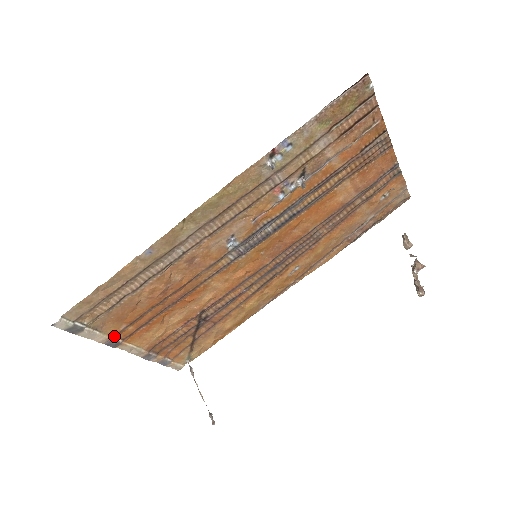
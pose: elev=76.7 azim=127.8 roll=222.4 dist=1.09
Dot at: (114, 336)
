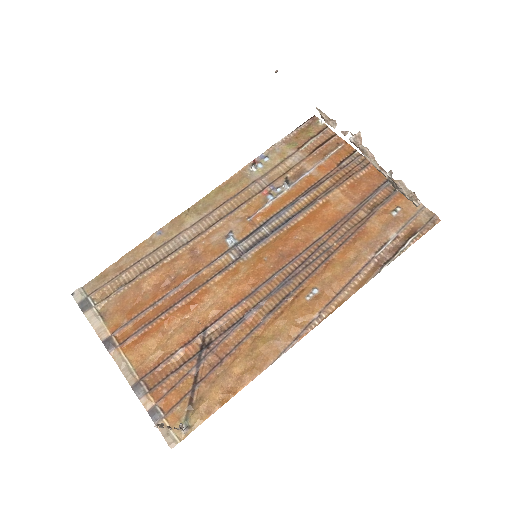
Dot at: (113, 335)
